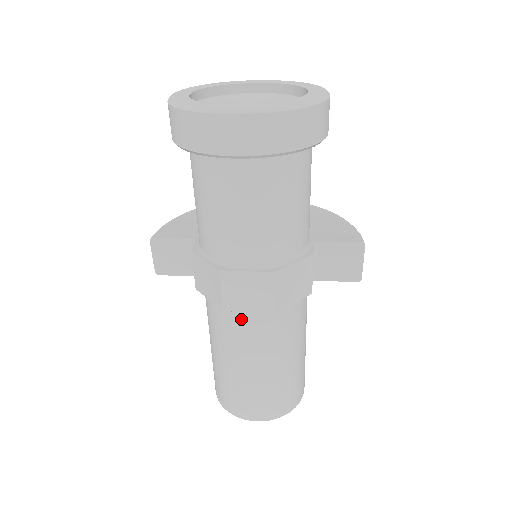
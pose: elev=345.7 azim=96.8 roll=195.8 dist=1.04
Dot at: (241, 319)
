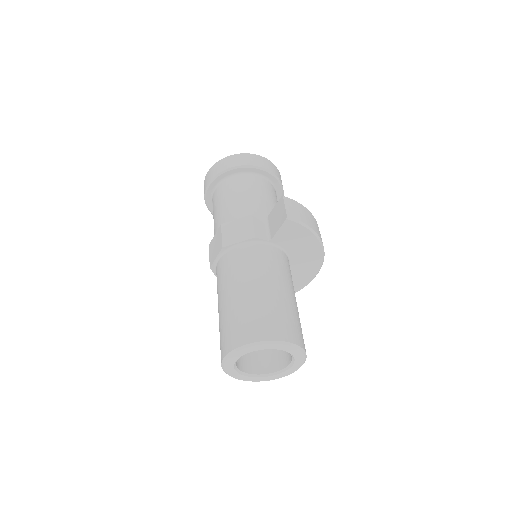
Dot at: (218, 269)
